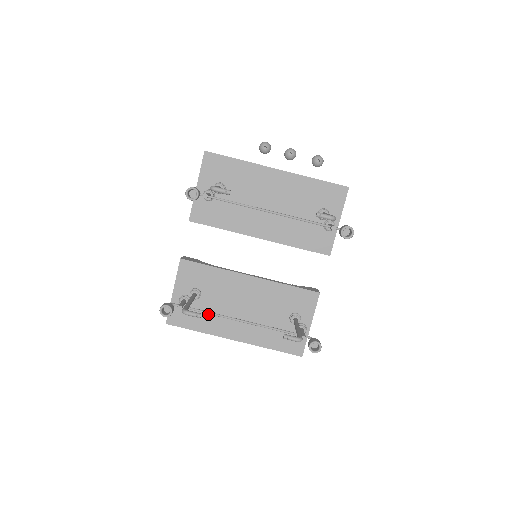
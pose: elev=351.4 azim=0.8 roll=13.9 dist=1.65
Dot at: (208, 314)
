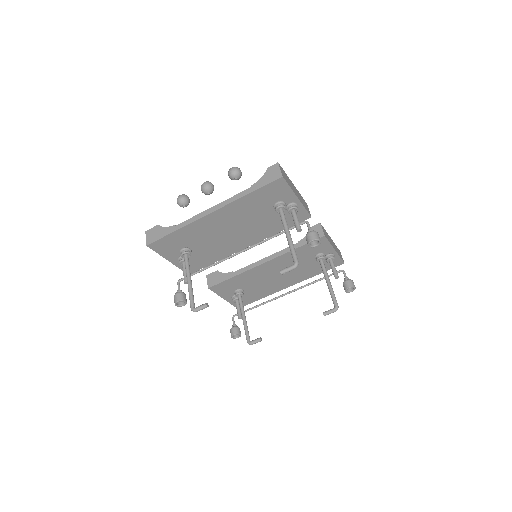
Dot at: (258, 291)
